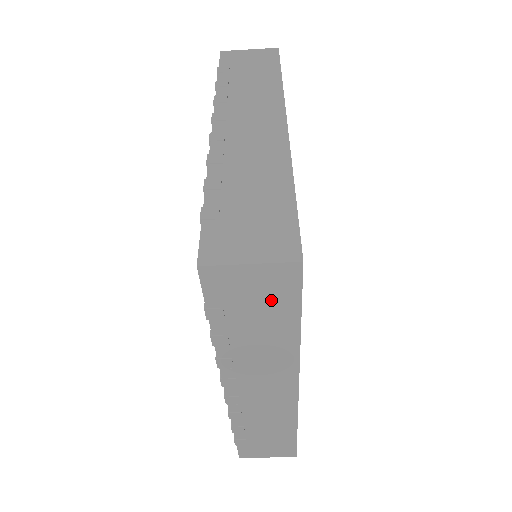
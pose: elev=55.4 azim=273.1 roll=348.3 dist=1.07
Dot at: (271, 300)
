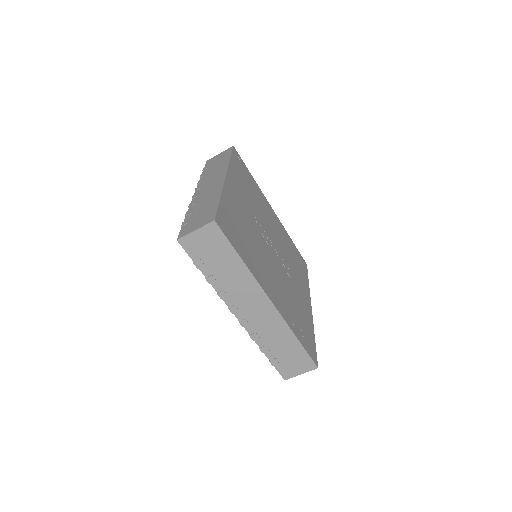
Dot at: (216, 246)
